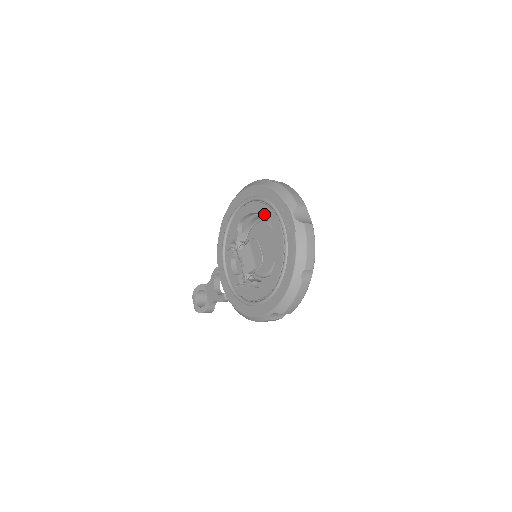
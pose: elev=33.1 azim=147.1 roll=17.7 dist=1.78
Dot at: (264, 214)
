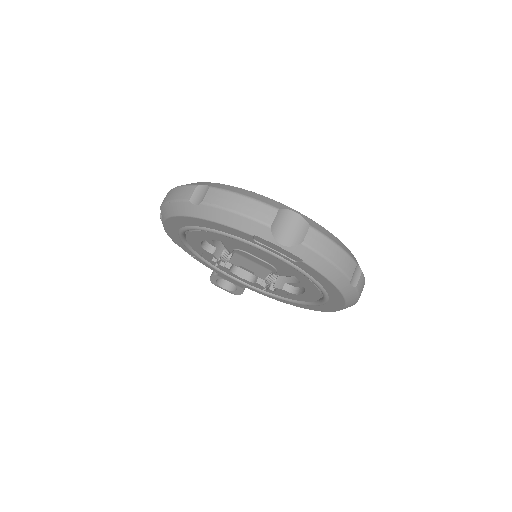
Dot at: (230, 243)
